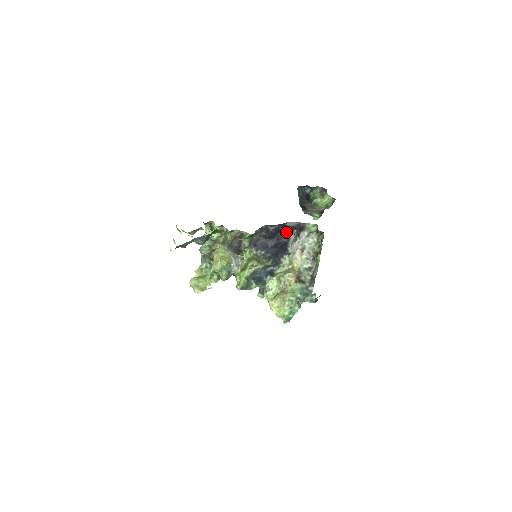
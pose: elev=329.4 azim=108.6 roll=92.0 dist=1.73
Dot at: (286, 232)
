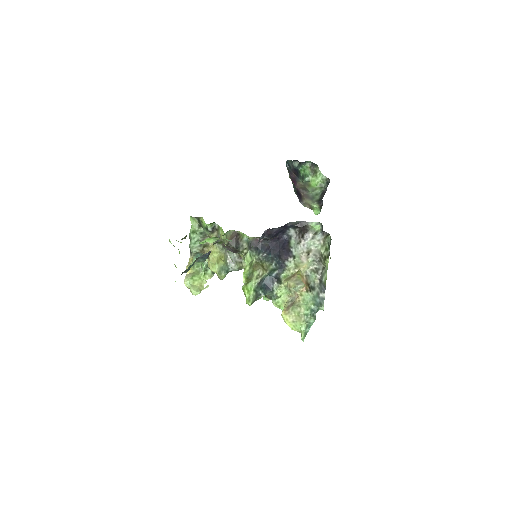
Dot at: (287, 230)
